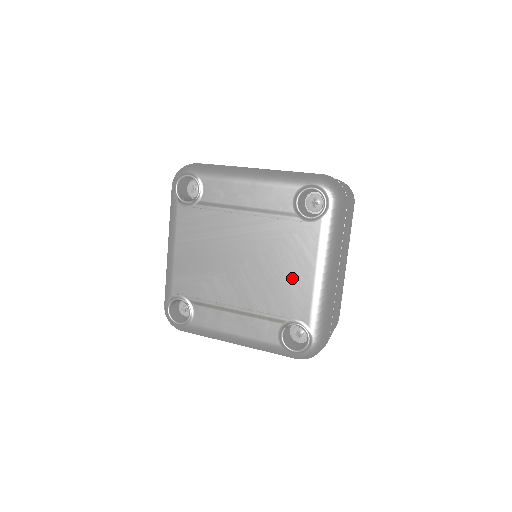
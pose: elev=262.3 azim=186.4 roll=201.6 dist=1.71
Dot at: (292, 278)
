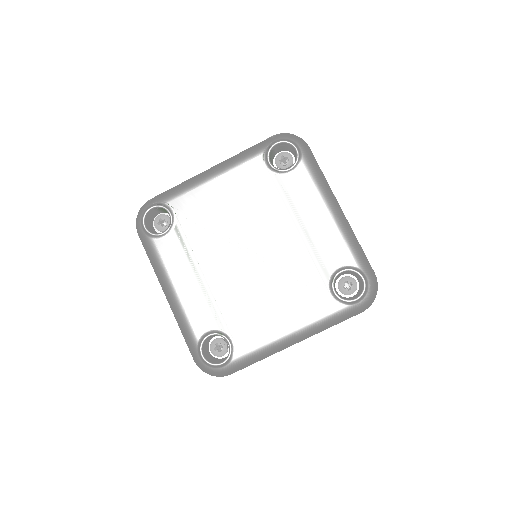
Dot at: (269, 311)
